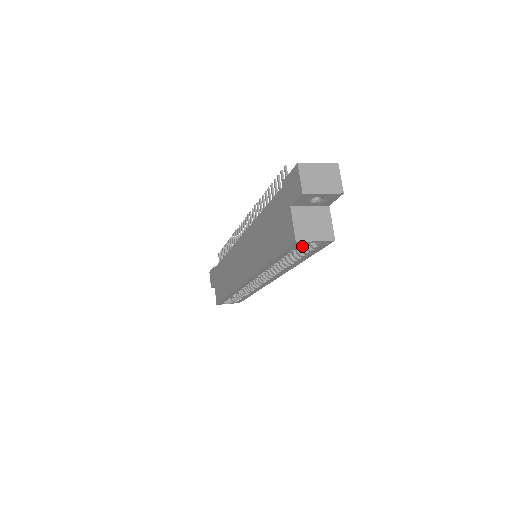
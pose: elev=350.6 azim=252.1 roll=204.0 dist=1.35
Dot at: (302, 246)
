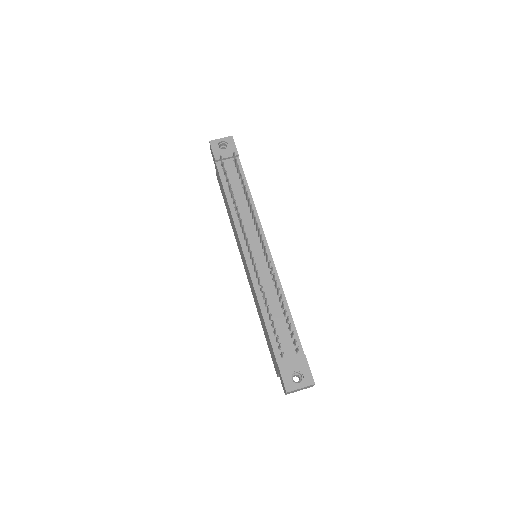
Dot at: occluded
